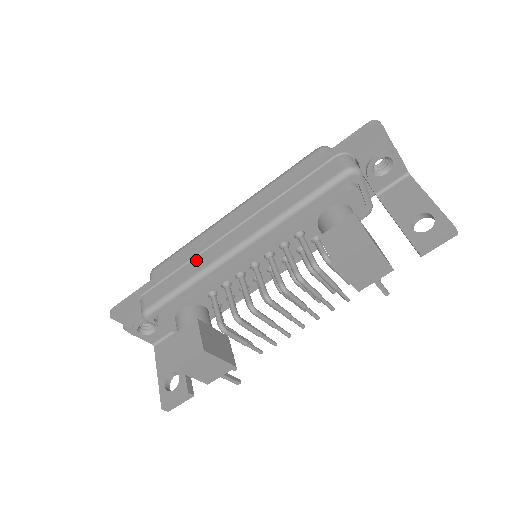
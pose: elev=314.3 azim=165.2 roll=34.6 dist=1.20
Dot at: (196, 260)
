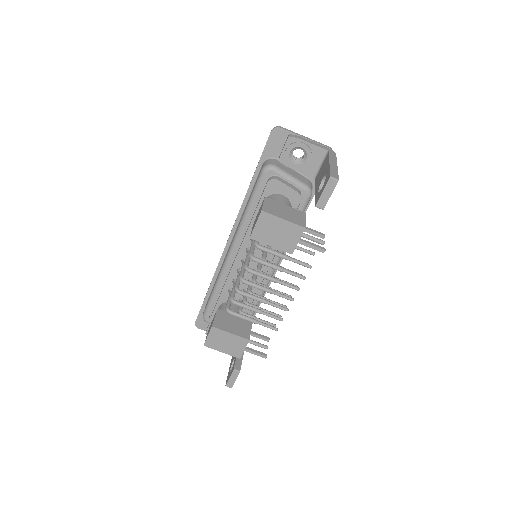
Dot at: occluded
